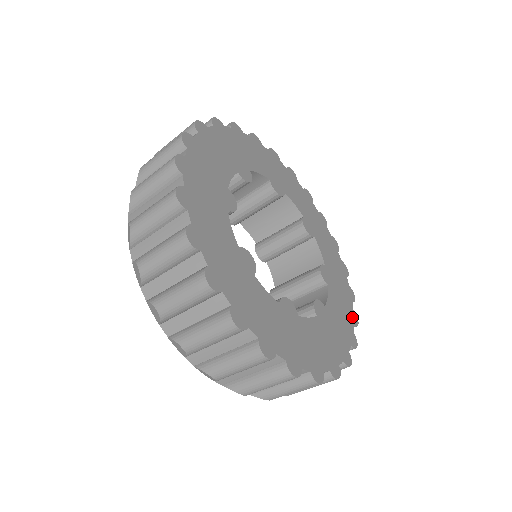
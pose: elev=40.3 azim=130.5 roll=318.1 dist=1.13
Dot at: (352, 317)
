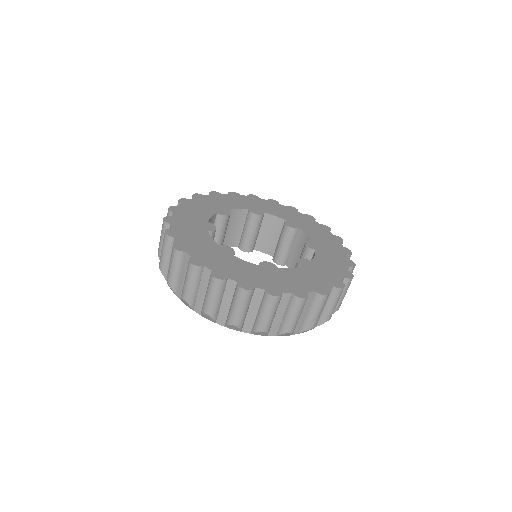
Dot at: (347, 263)
